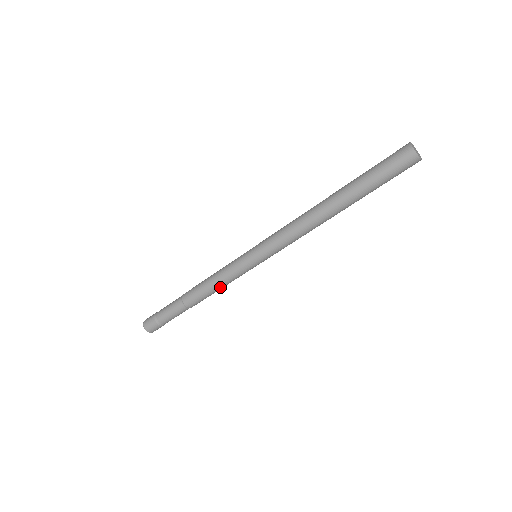
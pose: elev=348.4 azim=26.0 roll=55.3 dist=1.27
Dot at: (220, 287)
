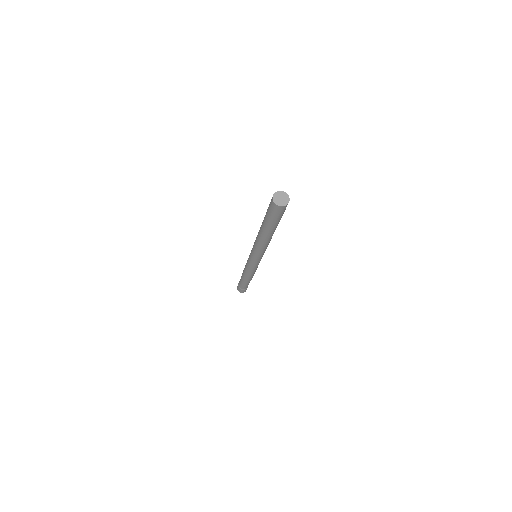
Dot at: (248, 272)
